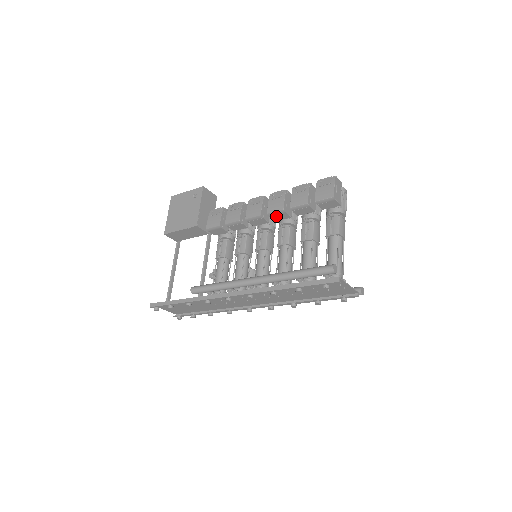
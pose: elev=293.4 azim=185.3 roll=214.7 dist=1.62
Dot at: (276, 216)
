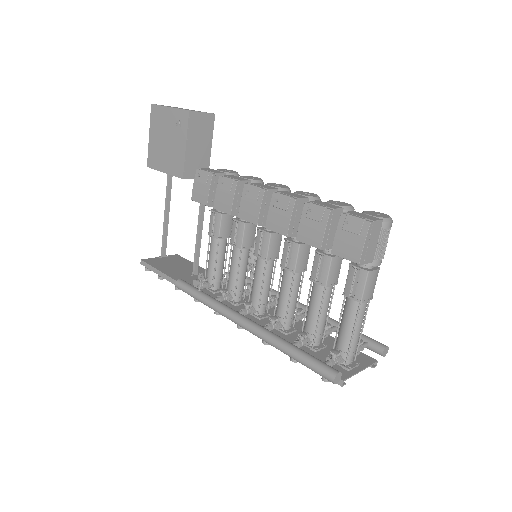
Dot at: occluded
